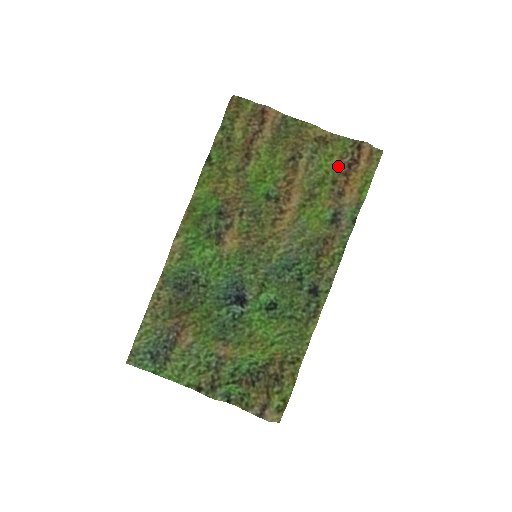
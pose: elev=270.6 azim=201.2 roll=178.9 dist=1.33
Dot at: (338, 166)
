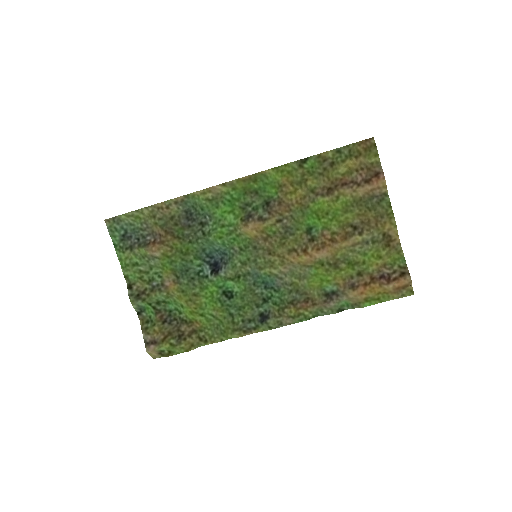
Dot at: (375, 268)
